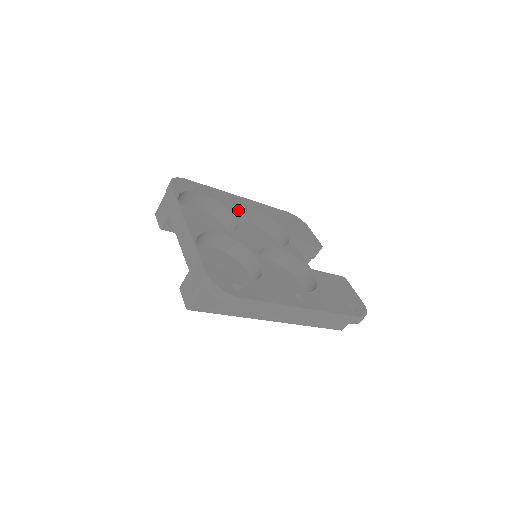
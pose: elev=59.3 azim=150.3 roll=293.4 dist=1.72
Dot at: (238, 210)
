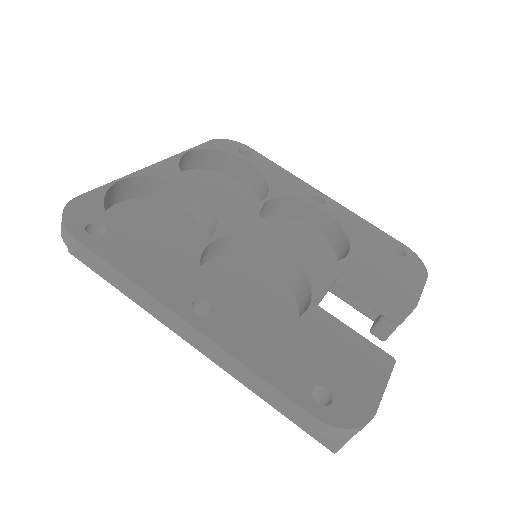
Dot at: (294, 201)
